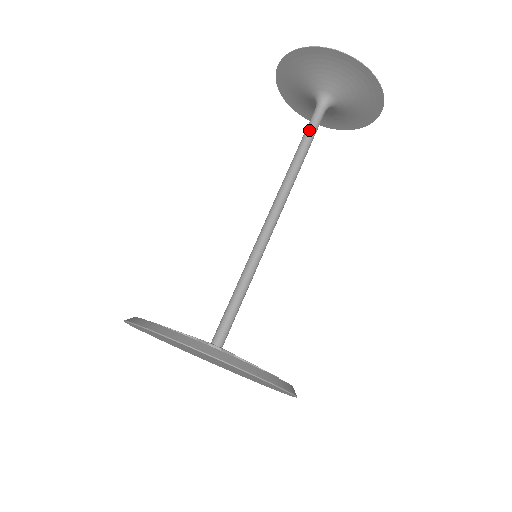
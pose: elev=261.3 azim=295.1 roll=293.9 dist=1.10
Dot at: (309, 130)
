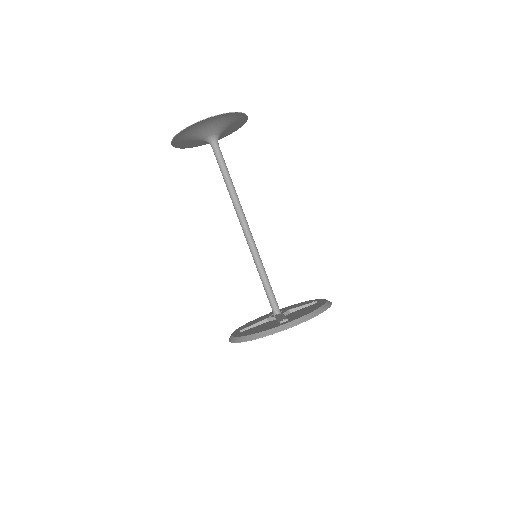
Dot at: (221, 165)
